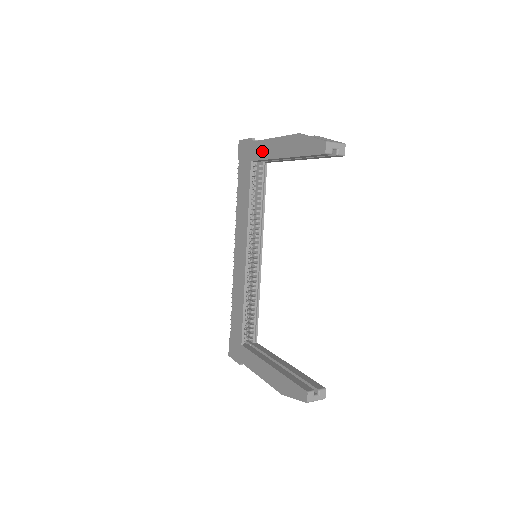
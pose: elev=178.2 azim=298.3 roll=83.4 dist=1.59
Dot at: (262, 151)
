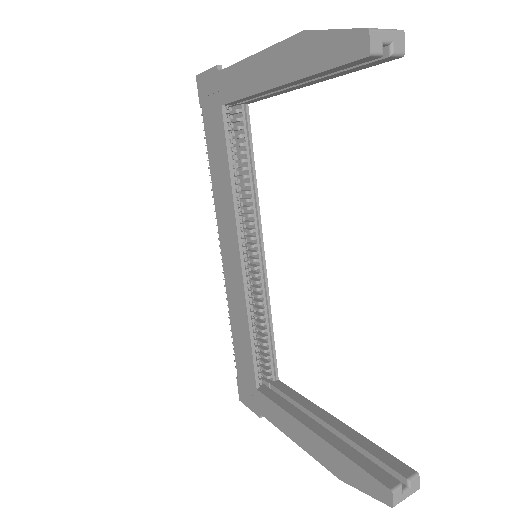
Dot at: (237, 83)
